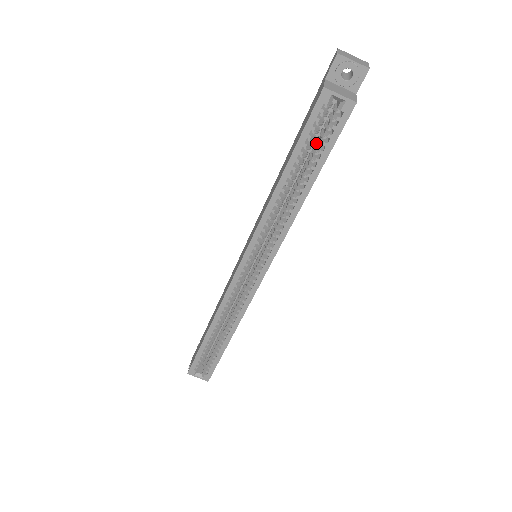
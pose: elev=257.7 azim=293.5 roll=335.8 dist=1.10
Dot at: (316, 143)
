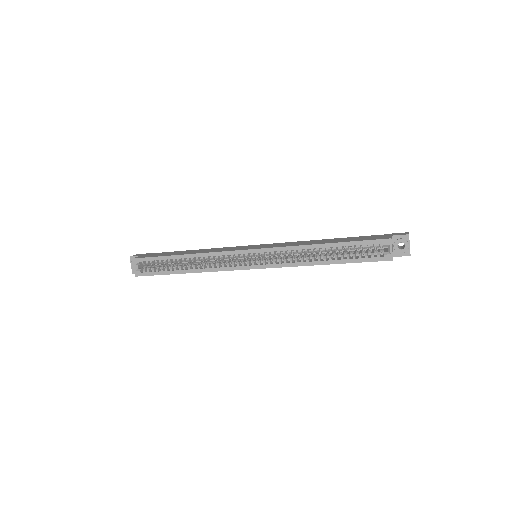
Dot at: (356, 252)
